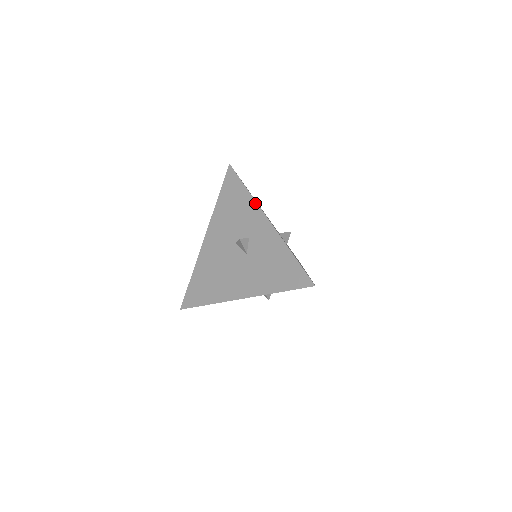
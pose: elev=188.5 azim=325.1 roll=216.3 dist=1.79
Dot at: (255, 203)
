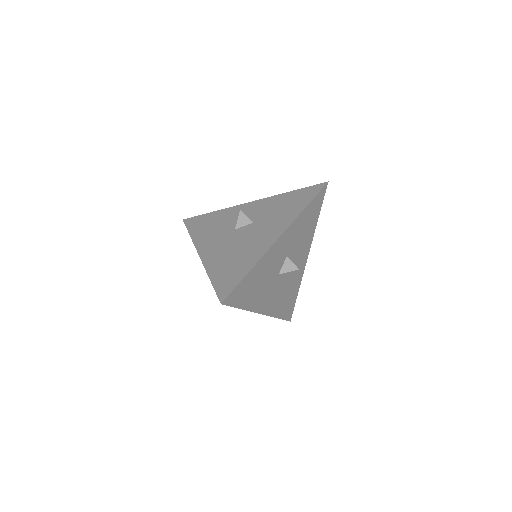
Dot at: (229, 208)
